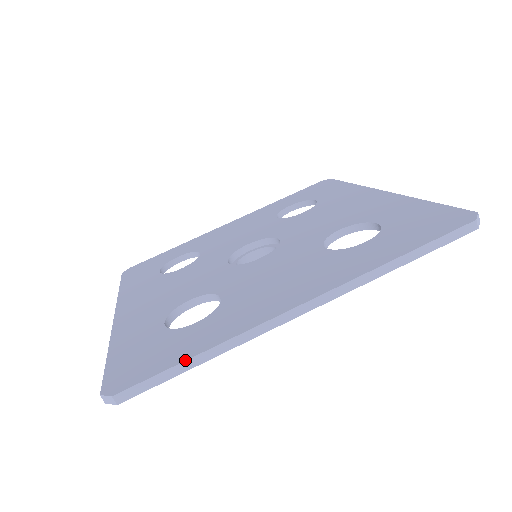
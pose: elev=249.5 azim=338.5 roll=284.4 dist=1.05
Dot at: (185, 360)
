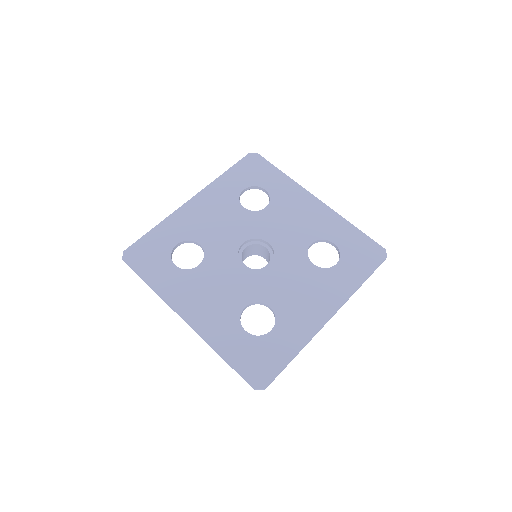
Dot at: (144, 280)
